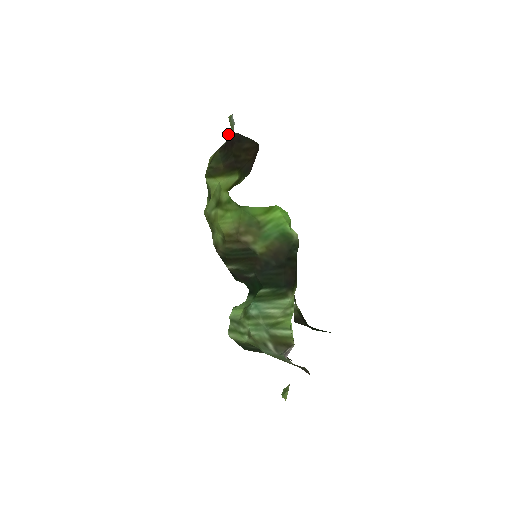
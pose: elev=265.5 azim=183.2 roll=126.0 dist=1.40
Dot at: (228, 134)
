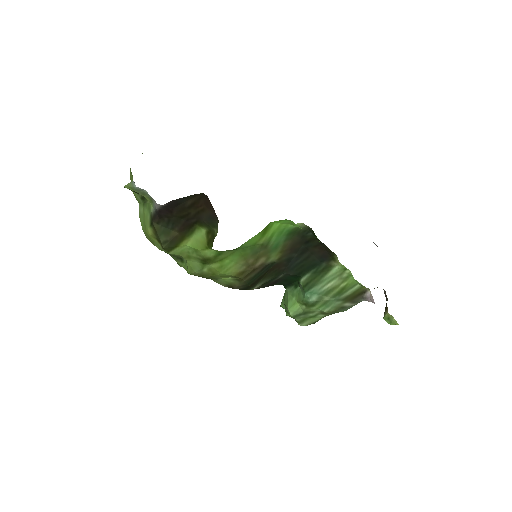
Dot at: occluded
